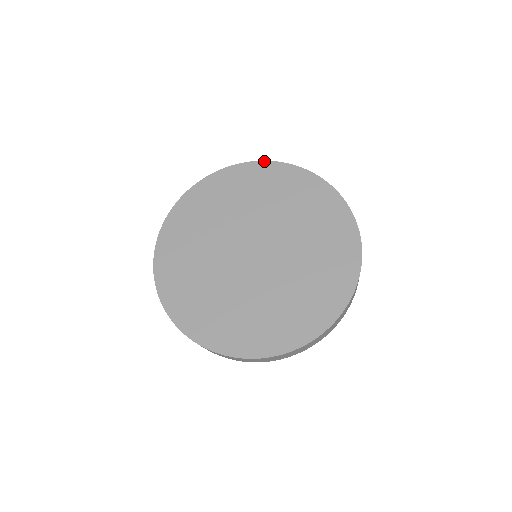
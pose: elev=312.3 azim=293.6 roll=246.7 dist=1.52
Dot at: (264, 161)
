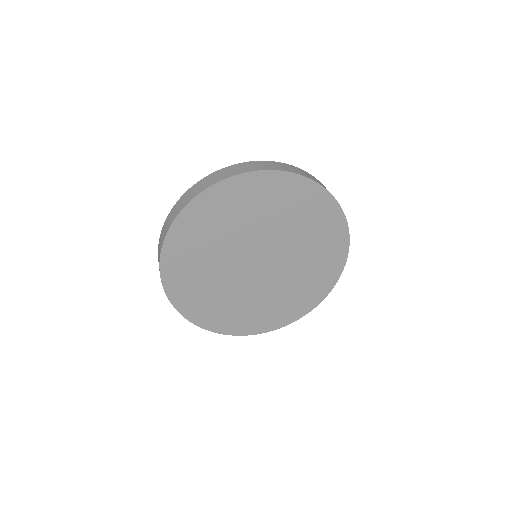
Dot at: (201, 194)
